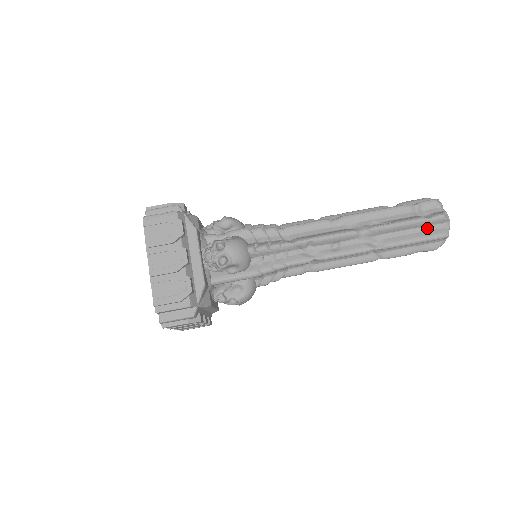
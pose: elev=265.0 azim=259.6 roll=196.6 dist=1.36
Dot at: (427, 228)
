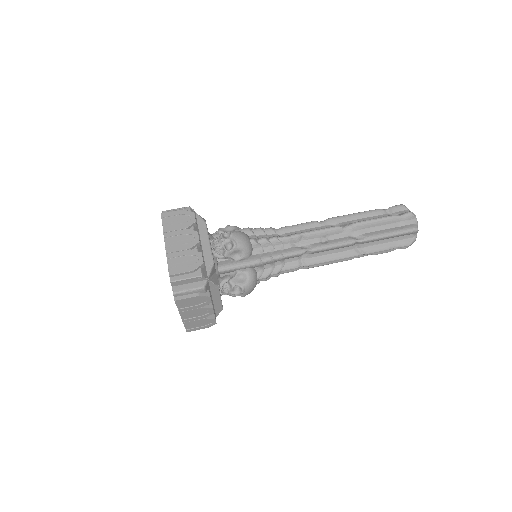
Dot at: (399, 224)
